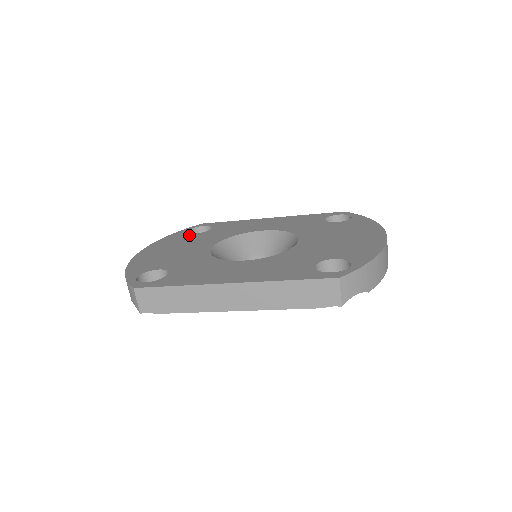
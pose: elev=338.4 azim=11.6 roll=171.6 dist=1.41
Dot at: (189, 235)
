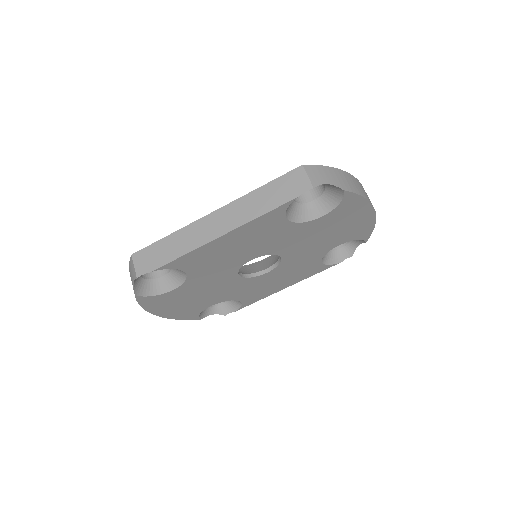
Dot at: occluded
